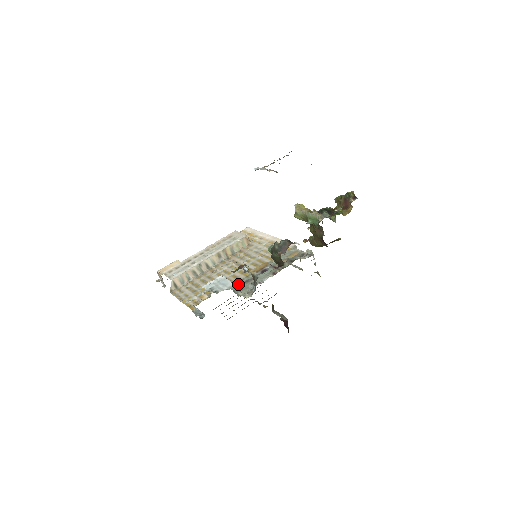
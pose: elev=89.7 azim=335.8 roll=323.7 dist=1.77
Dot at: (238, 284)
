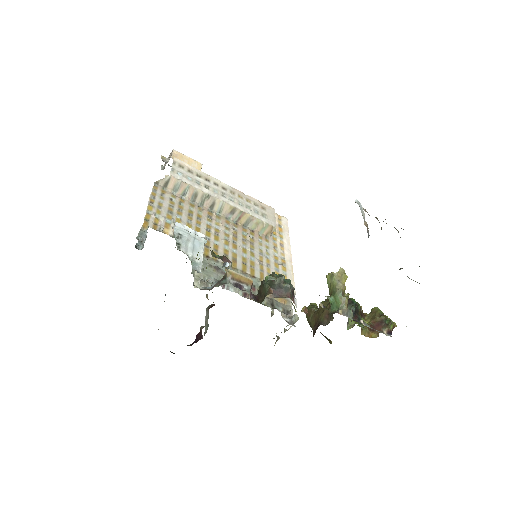
Dot at: (208, 260)
